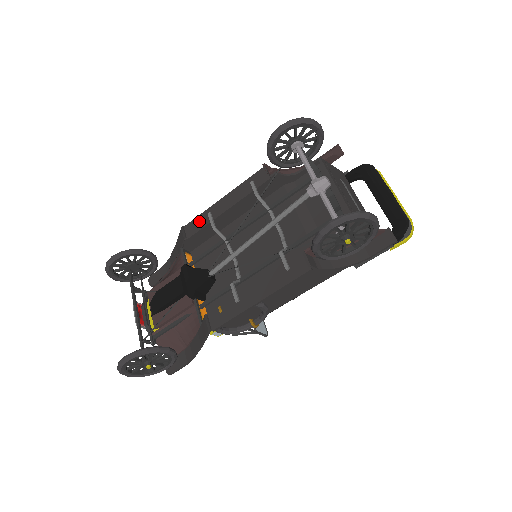
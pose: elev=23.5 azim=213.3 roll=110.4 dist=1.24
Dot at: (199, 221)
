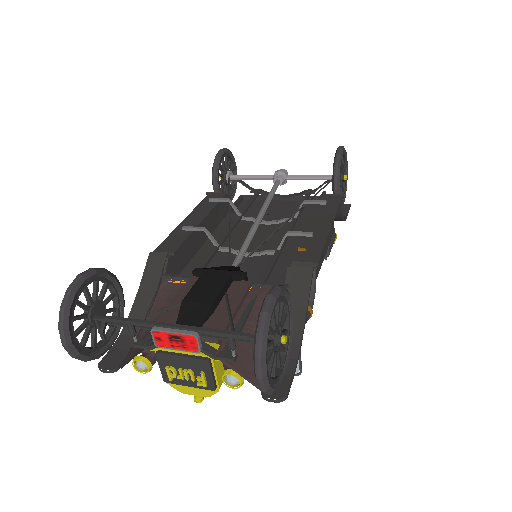
Dot at: (173, 239)
